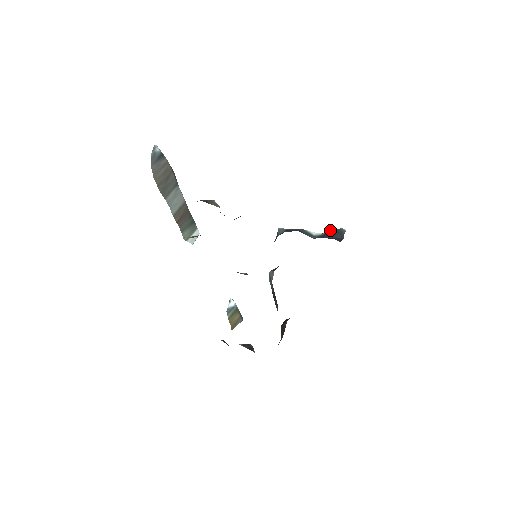
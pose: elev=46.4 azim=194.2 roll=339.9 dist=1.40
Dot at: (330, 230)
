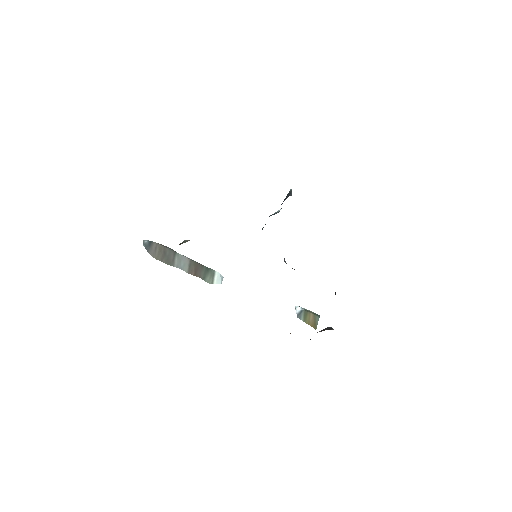
Dot at: occluded
